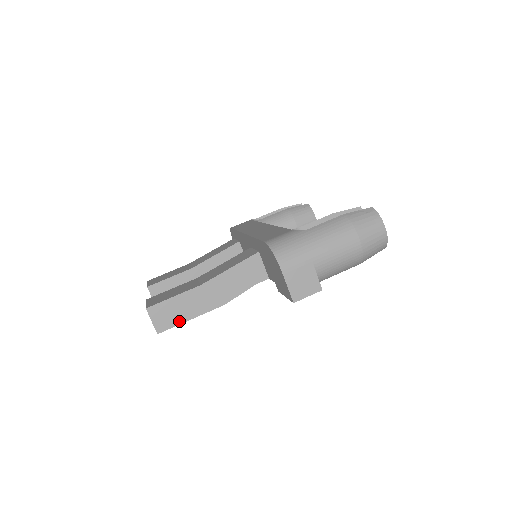
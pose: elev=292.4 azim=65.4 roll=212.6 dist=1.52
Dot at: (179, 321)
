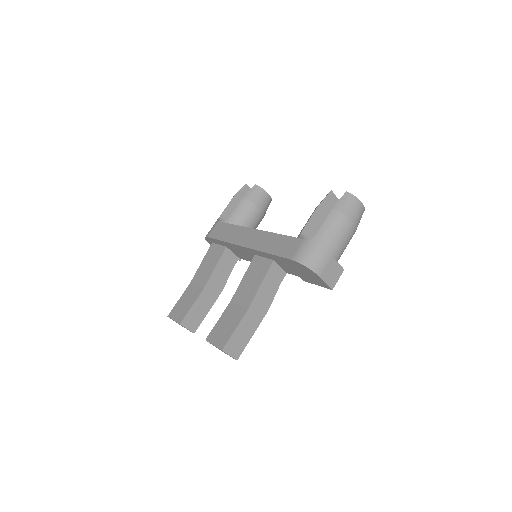
Dot at: (246, 342)
